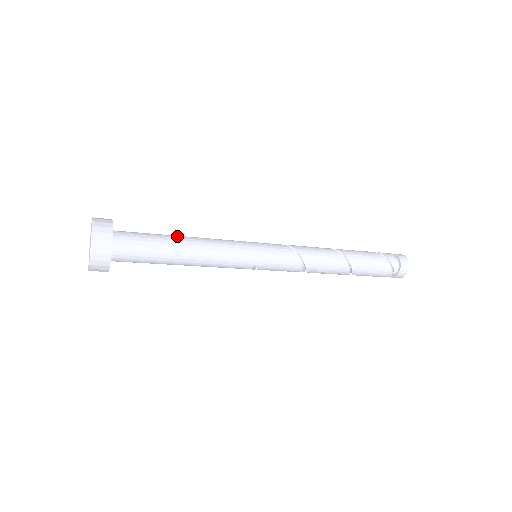
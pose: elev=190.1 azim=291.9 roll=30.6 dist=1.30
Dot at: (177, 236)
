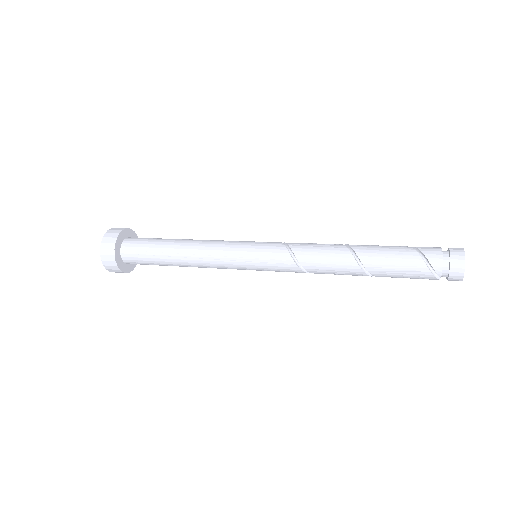
Dot at: (174, 242)
